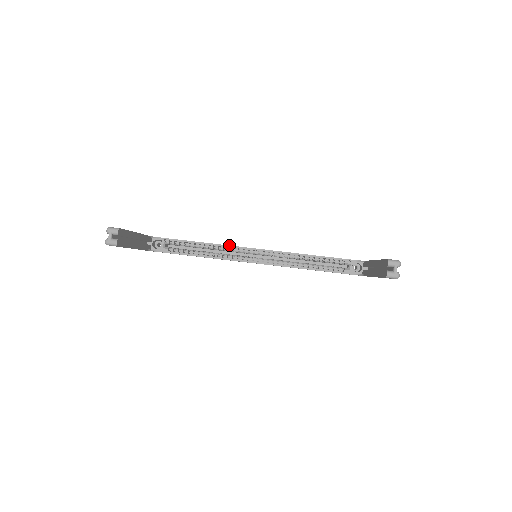
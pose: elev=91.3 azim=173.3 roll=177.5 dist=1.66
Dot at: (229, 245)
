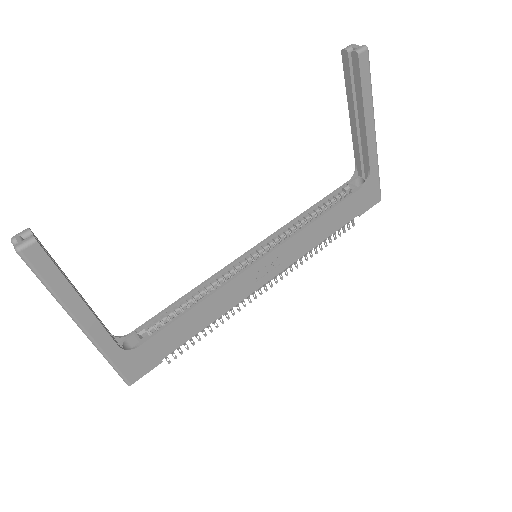
Dot at: (217, 272)
